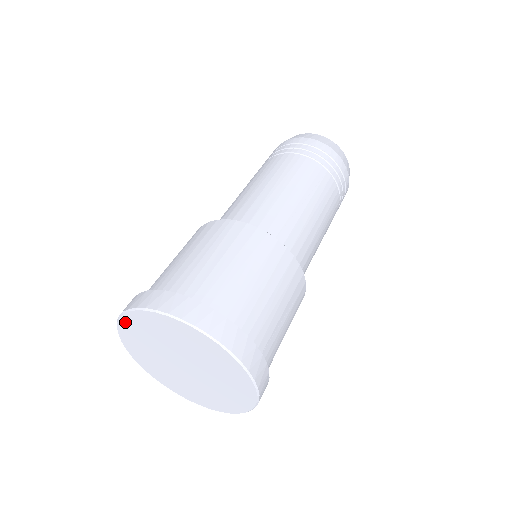
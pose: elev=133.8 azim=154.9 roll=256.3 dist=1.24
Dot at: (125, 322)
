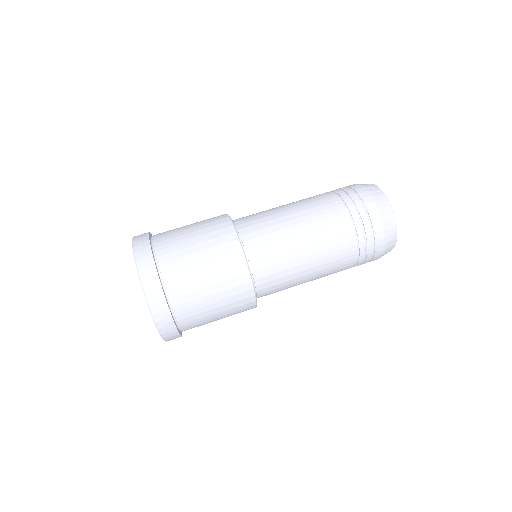
Dot at: occluded
